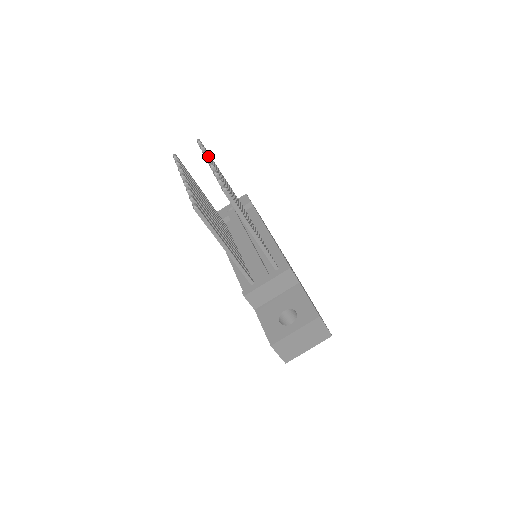
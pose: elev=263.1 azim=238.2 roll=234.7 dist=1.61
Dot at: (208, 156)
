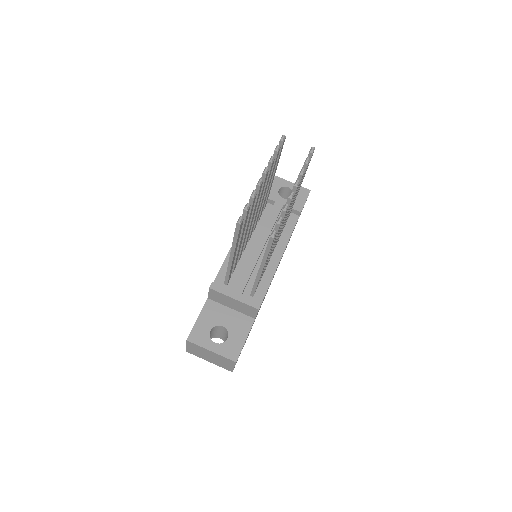
Dot at: occluded
